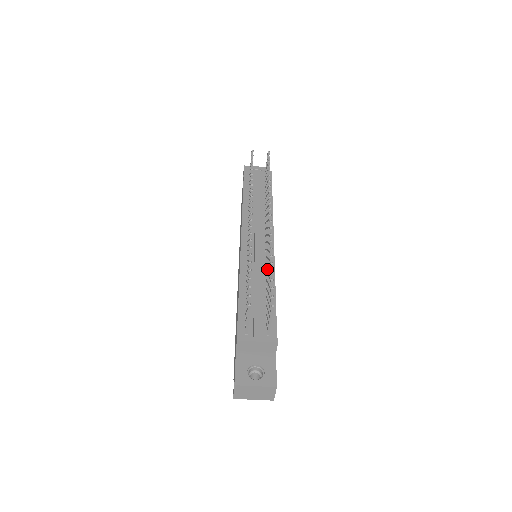
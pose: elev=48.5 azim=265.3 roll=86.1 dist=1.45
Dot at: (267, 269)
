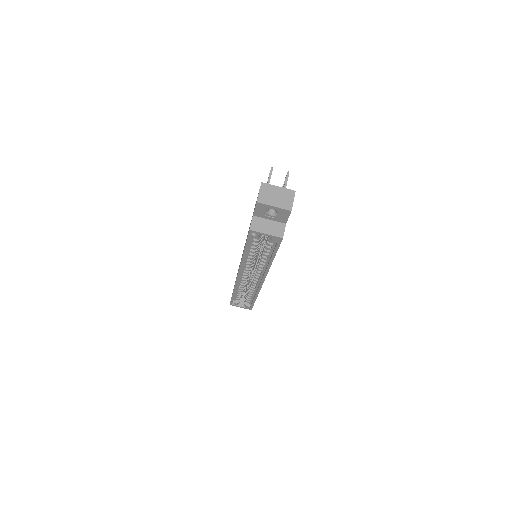
Dot at: occluded
